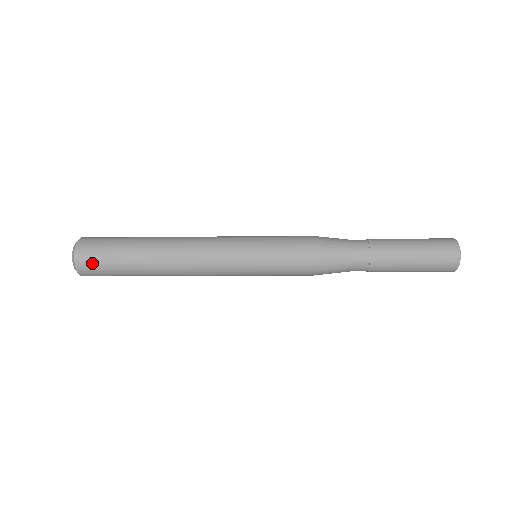
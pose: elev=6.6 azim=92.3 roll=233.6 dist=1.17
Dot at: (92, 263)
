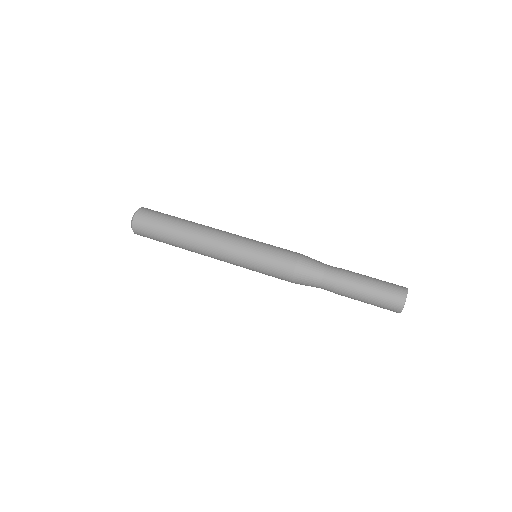
Dot at: (144, 235)
